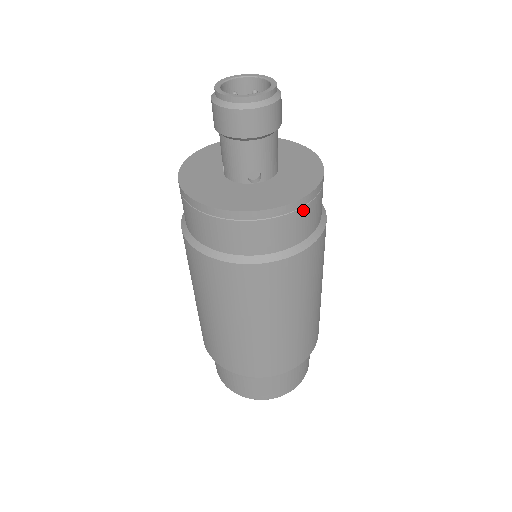
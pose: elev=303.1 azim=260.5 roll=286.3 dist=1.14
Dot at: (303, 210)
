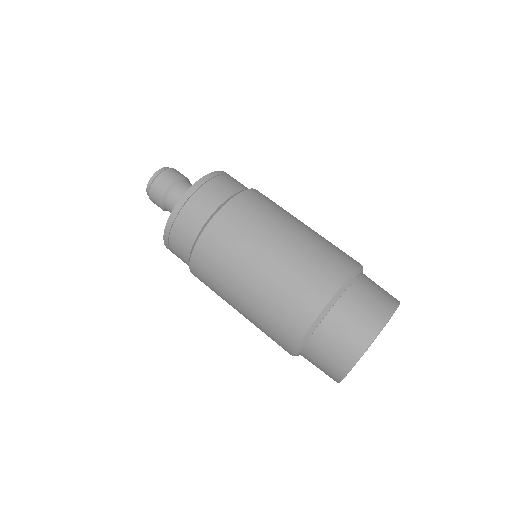
Dot at: occluded
